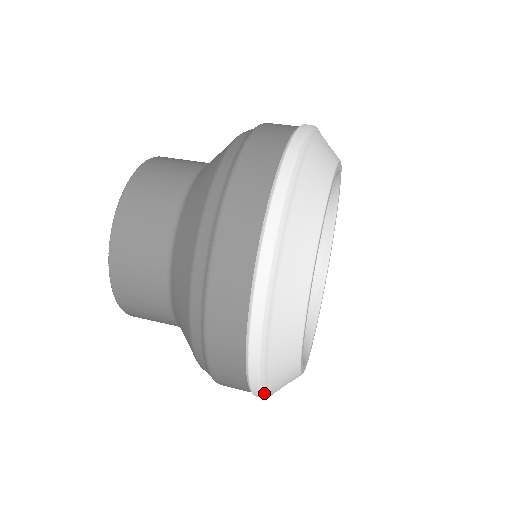
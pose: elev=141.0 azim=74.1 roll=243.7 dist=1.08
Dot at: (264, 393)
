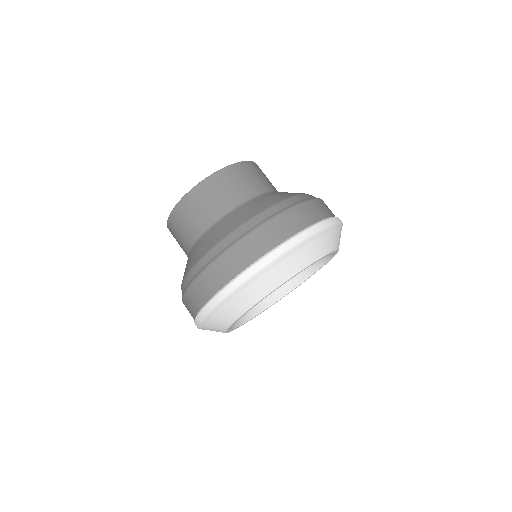
Dot at: occluded
